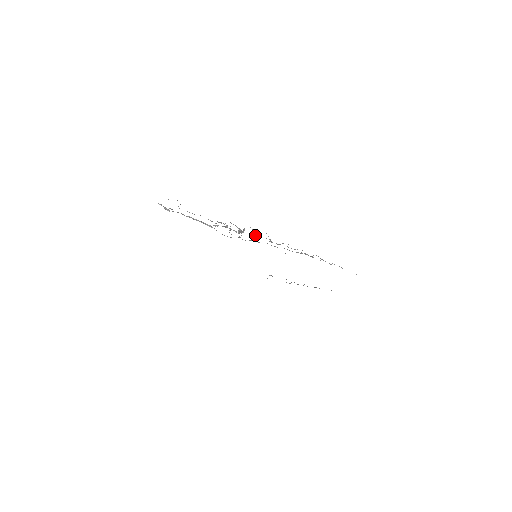
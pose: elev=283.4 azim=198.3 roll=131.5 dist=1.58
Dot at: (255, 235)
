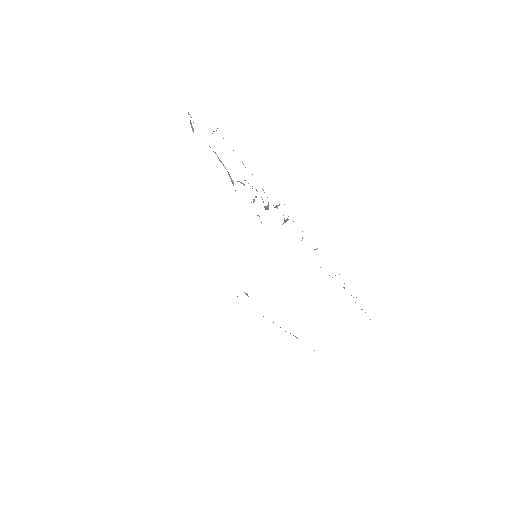
Dot at: (285, 221)
